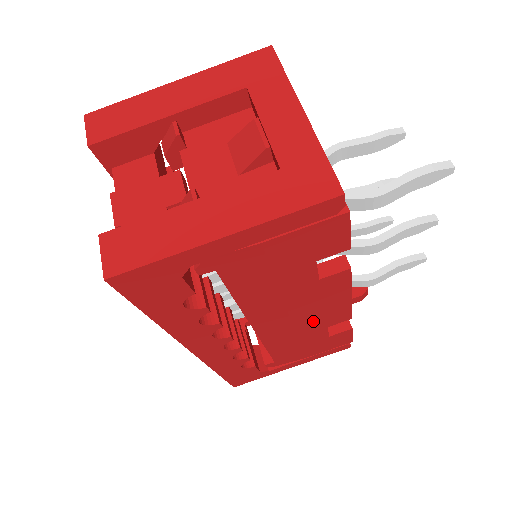
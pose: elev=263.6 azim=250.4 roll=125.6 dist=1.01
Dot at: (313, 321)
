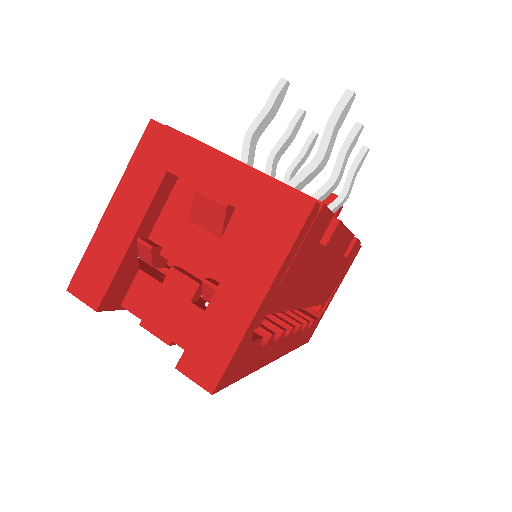
Dot at: (333, 264)
